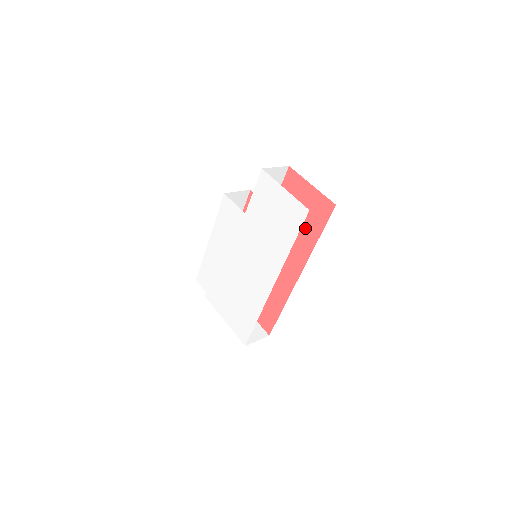
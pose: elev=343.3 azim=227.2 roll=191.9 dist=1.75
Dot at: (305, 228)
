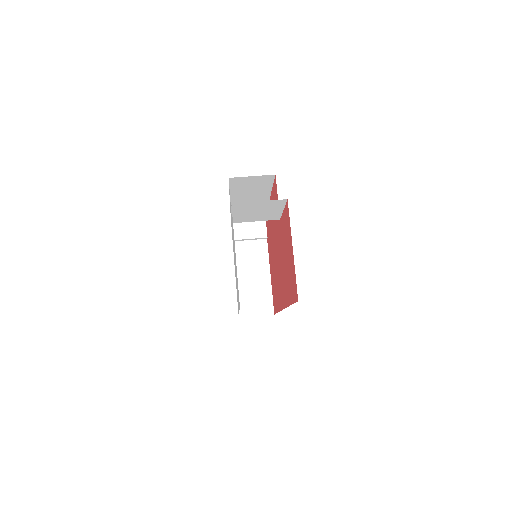
Dot at: (288, 279)
